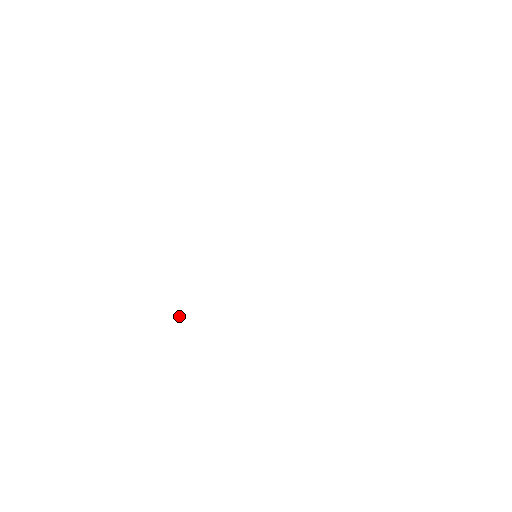
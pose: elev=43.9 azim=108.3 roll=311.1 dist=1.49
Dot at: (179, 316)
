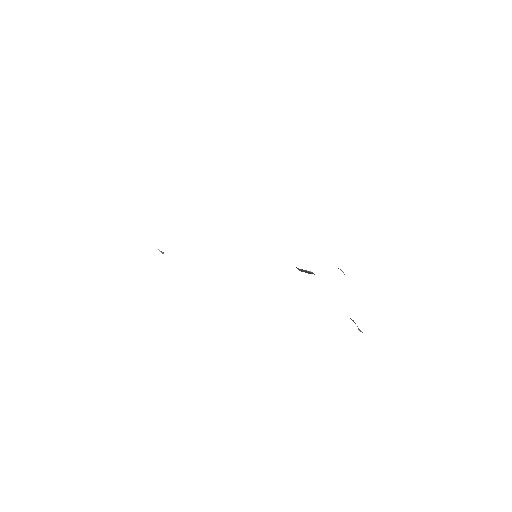
Dot at: (163, 252)
